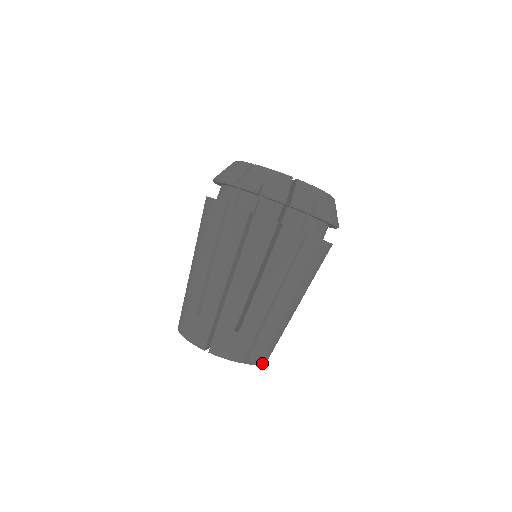
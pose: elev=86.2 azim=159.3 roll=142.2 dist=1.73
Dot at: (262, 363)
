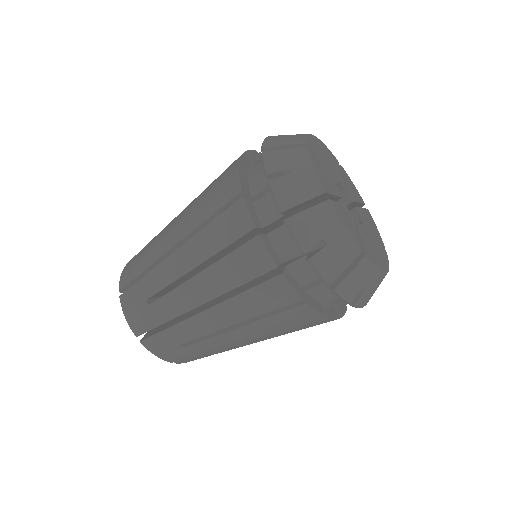
Dot at: (163, 359)
